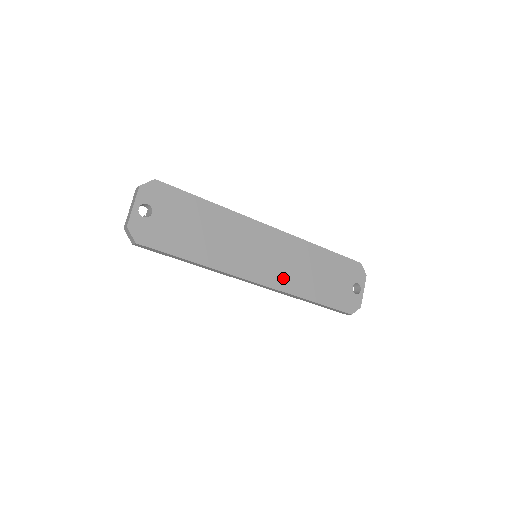
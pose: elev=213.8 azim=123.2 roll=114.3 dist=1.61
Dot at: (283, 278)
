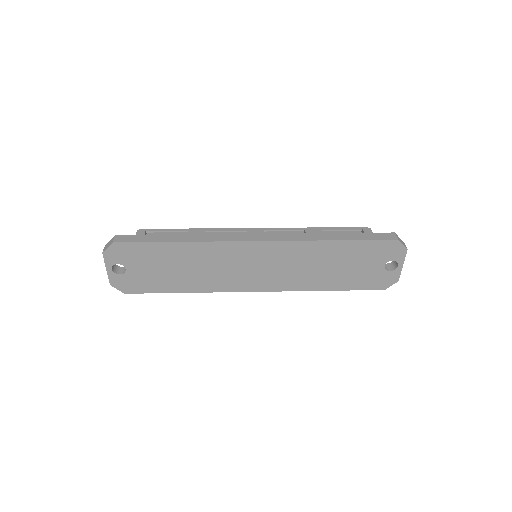
Dot at: (285, 281)
